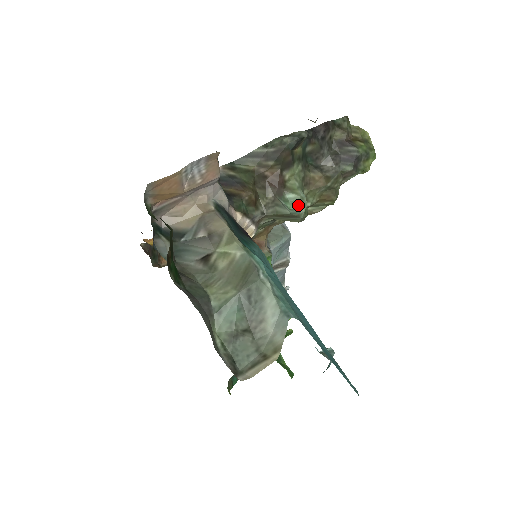
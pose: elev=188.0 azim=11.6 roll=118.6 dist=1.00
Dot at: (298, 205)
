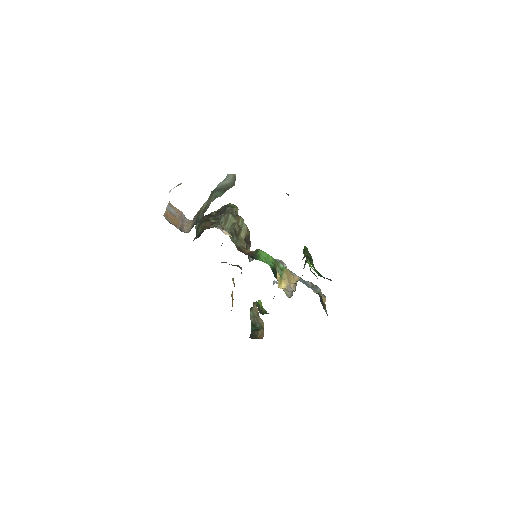
Dot at: occluded
